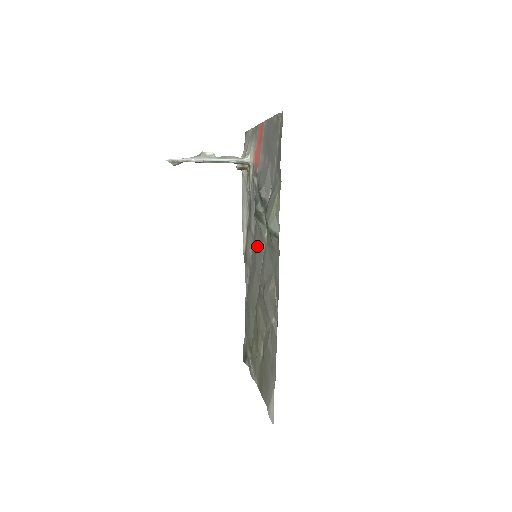
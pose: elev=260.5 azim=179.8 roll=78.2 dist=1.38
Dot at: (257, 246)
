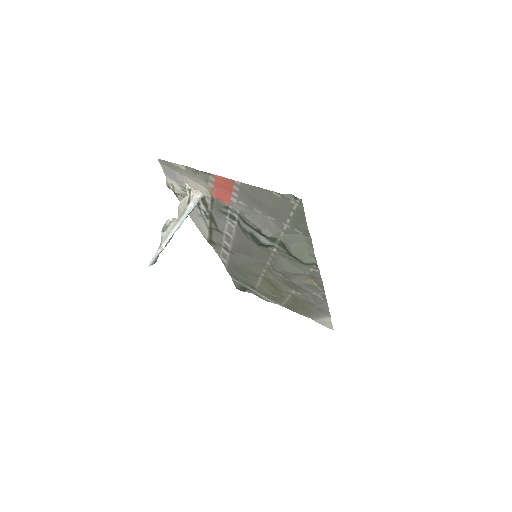
Dot at: (254, 251)
